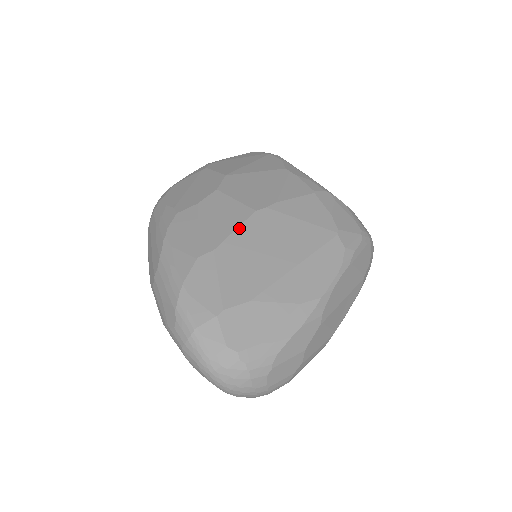
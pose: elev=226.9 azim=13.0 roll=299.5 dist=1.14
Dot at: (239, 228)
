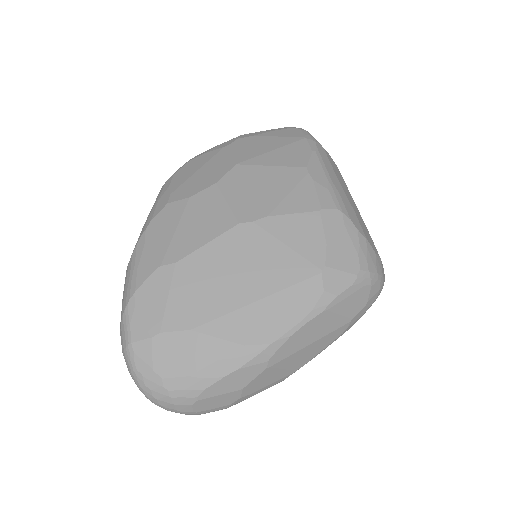
Dot at: (212, 242)
